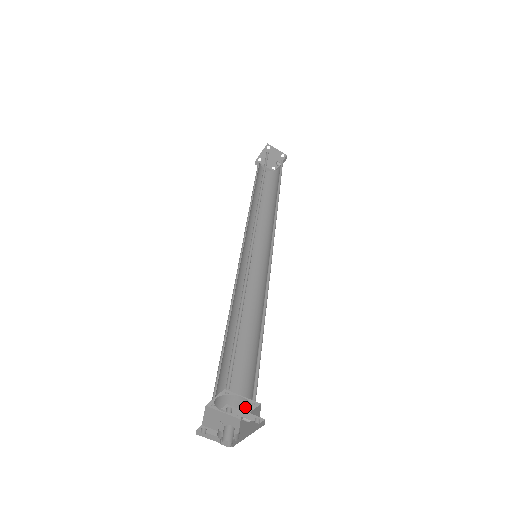
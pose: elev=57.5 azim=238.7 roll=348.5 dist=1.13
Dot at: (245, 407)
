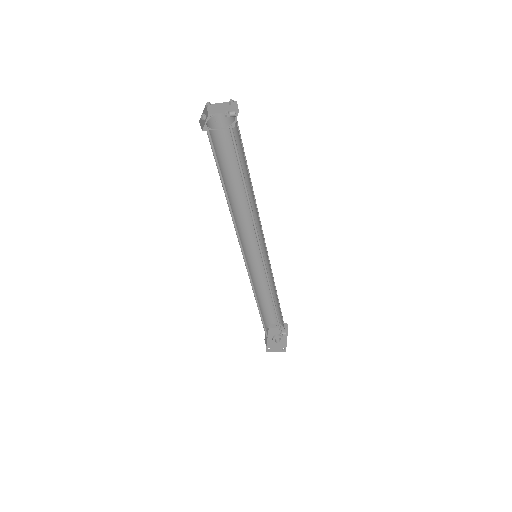
Dot at: occluded
